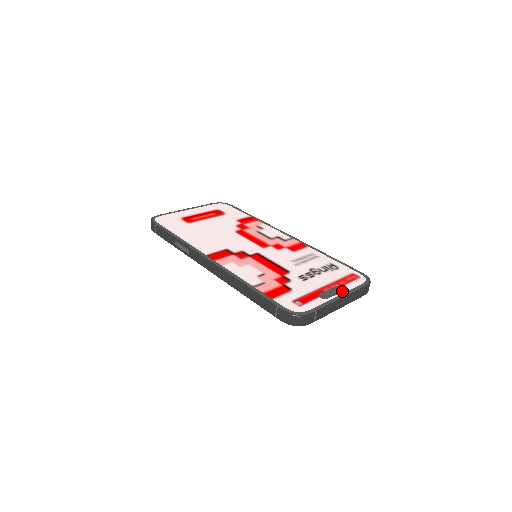
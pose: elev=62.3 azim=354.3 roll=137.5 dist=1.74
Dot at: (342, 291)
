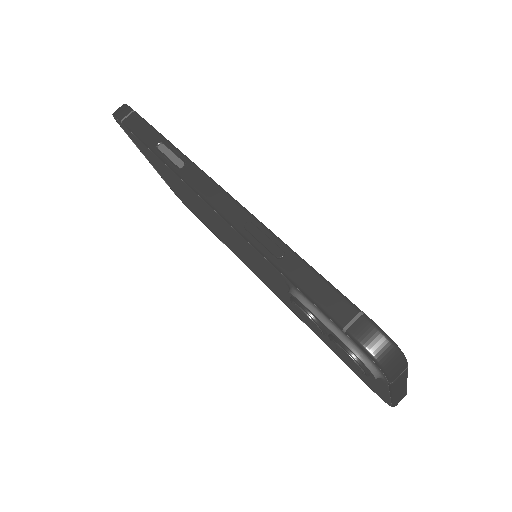
Dot at: occluded
